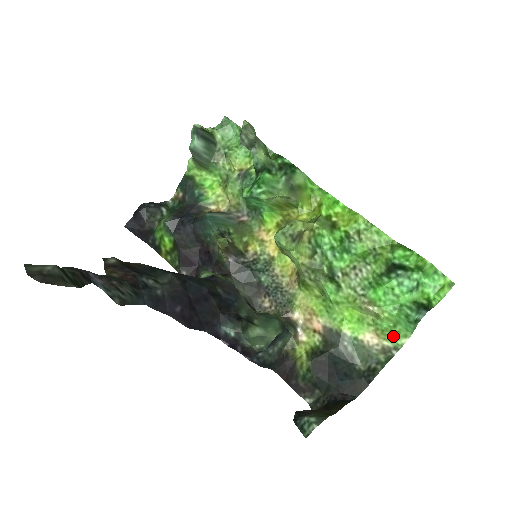
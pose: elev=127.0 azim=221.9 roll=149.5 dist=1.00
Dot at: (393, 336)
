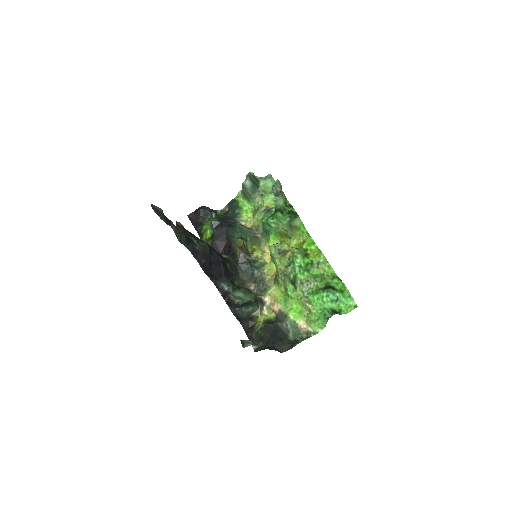
Dot at: (315, 326)
